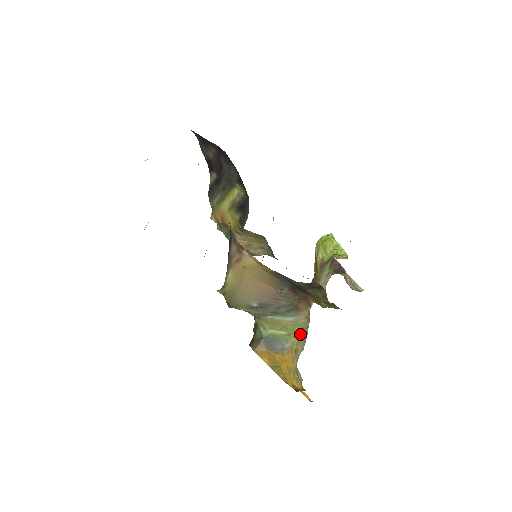
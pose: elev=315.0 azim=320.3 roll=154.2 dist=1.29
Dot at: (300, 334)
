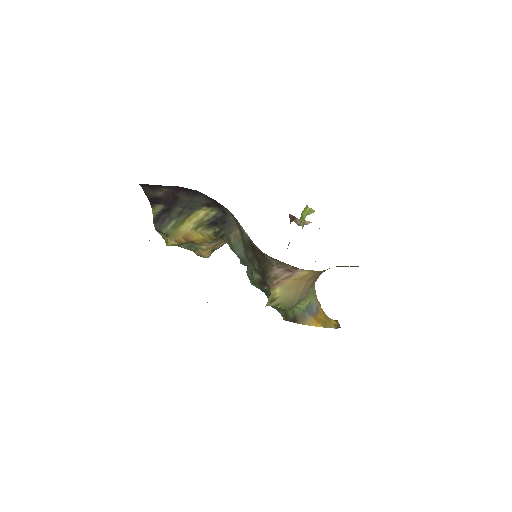
Dot at: occluded
